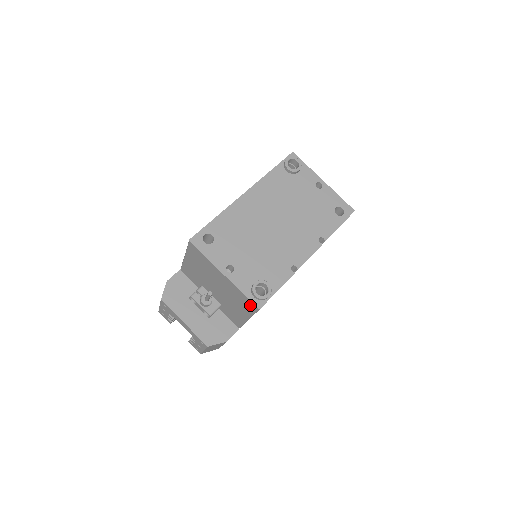
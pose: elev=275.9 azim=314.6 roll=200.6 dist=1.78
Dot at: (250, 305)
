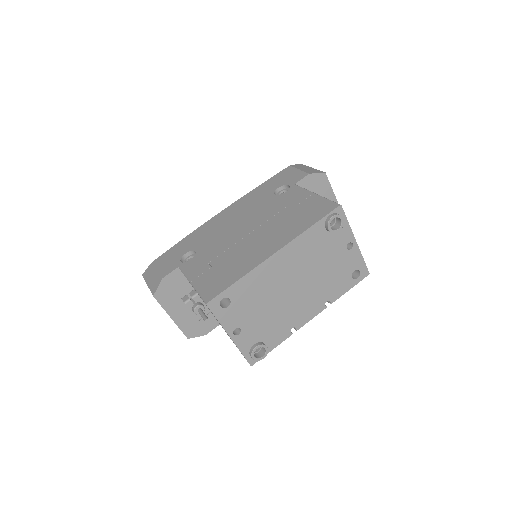
Dot at: (244, 357)
